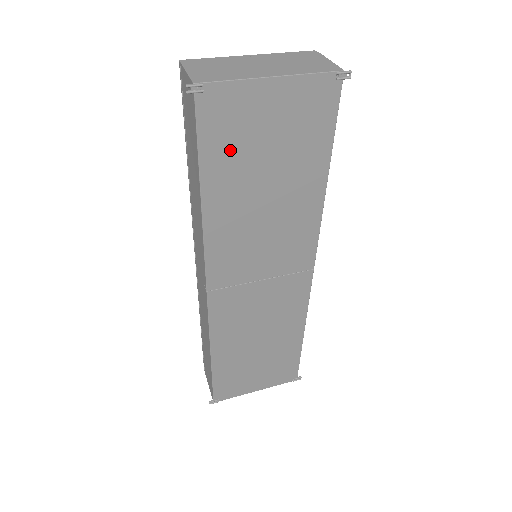
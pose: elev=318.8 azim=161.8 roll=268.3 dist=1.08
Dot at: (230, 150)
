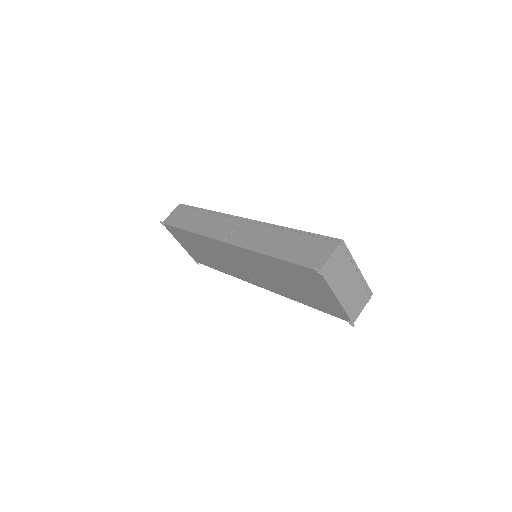
Dot at: (298, 274)
